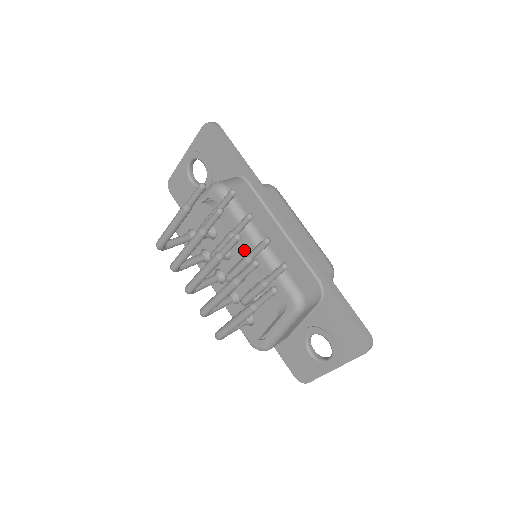
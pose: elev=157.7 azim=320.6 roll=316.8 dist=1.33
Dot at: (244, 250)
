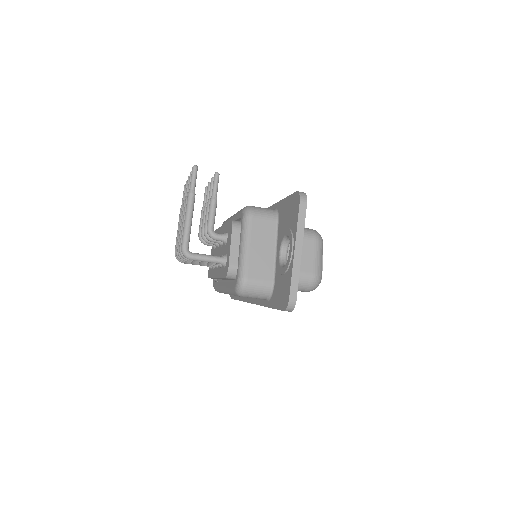
Dot at: occluded
